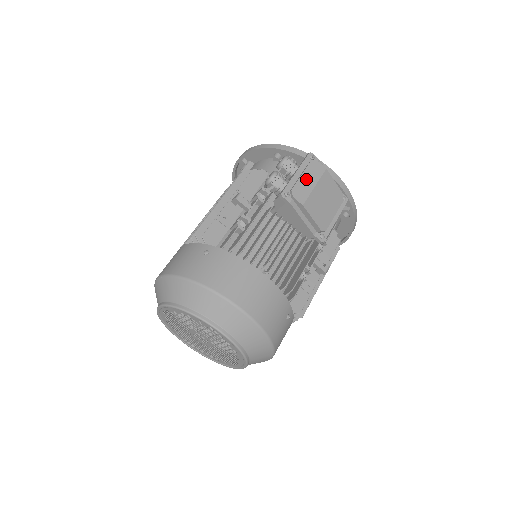
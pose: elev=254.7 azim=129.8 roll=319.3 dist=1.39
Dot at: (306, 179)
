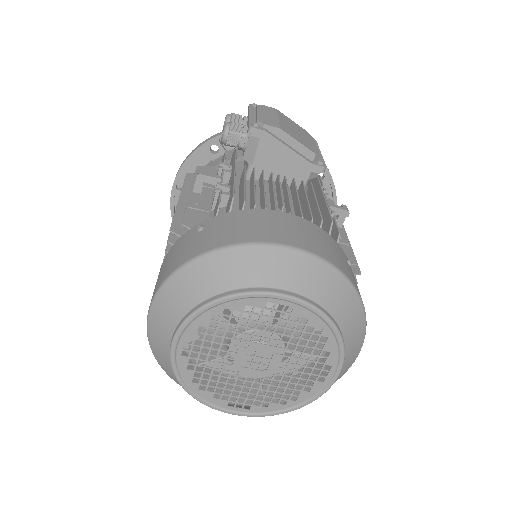
Dot at: (264, 114)
